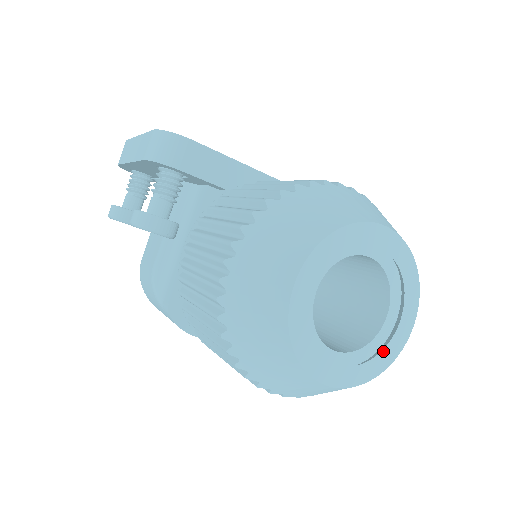
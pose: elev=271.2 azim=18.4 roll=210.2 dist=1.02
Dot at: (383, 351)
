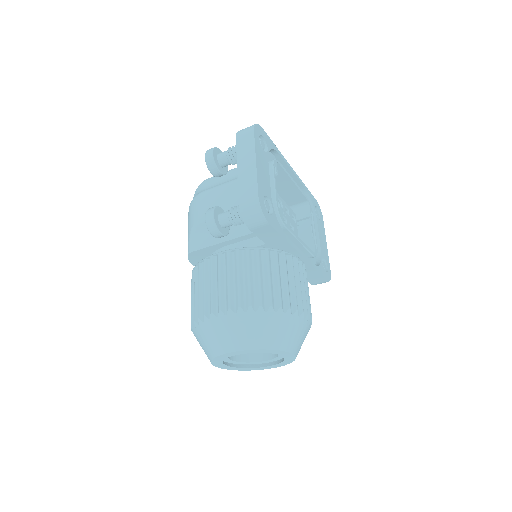
Dot at: (250, 368)
